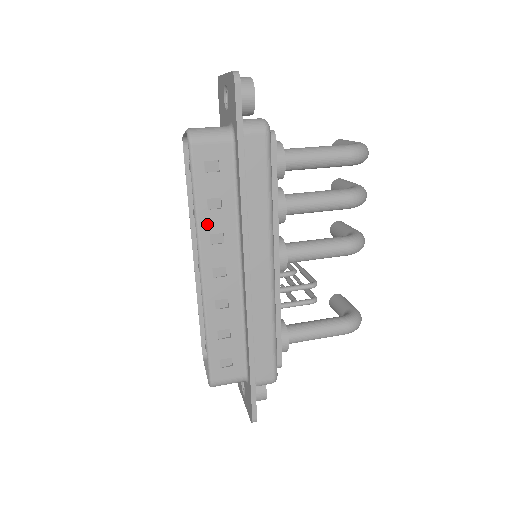
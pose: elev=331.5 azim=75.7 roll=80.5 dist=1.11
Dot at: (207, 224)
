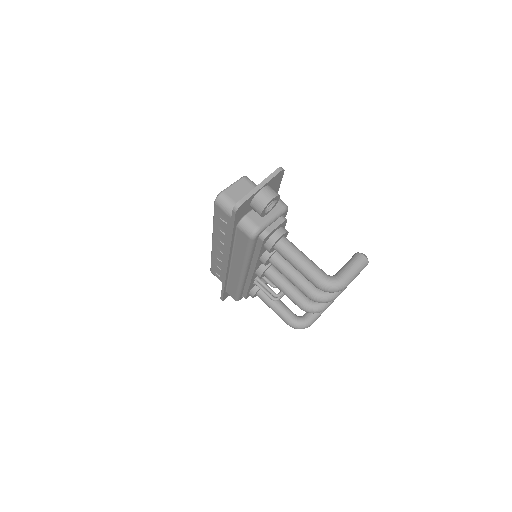
Dot at: (217, 232)
